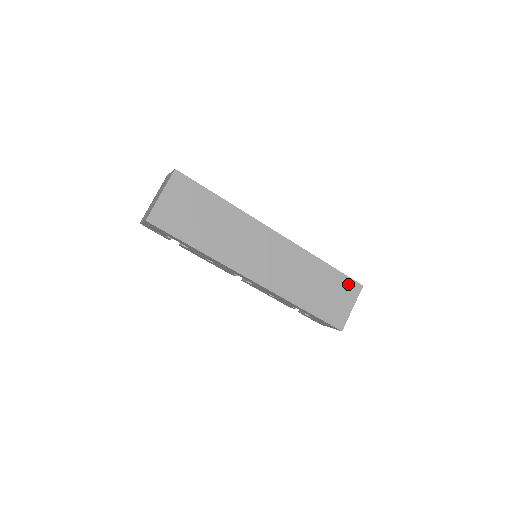
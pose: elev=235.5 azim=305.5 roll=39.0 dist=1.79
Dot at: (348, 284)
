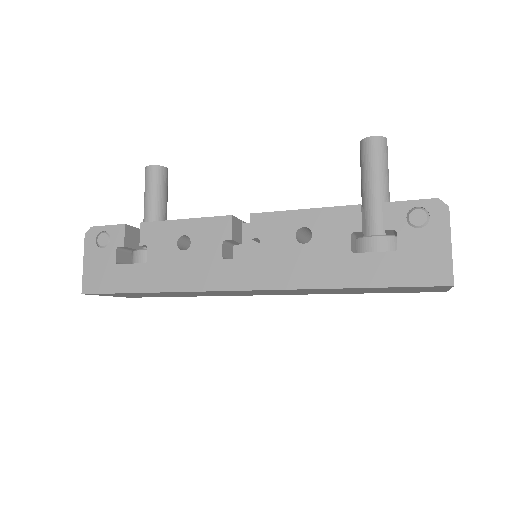
Dot at: (416, 287)
